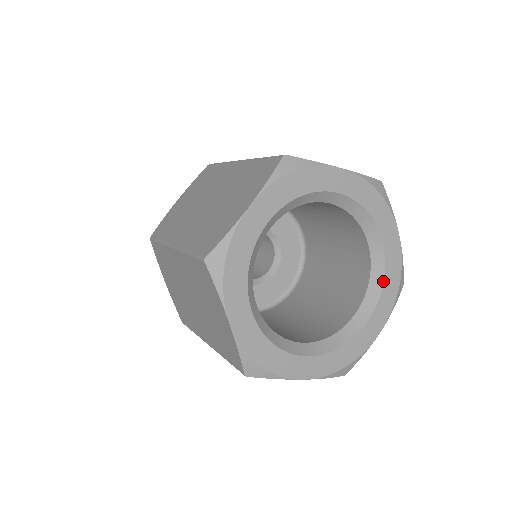
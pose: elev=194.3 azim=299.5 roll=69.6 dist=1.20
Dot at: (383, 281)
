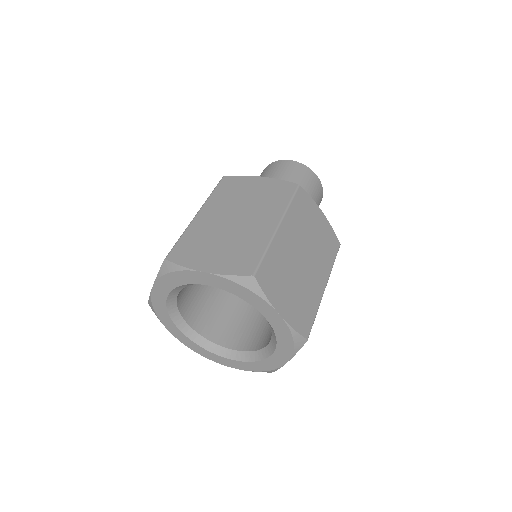
Dot at: (276, 338)
